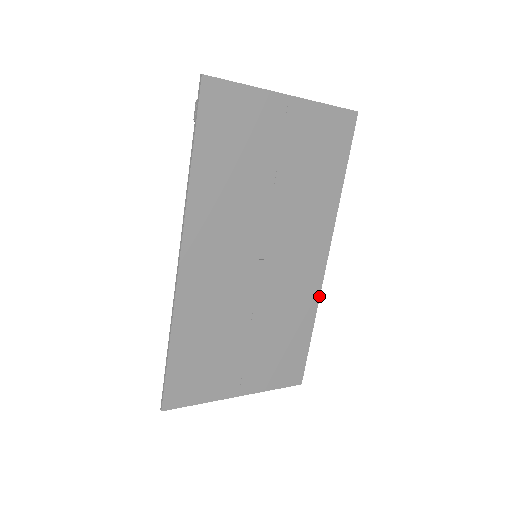
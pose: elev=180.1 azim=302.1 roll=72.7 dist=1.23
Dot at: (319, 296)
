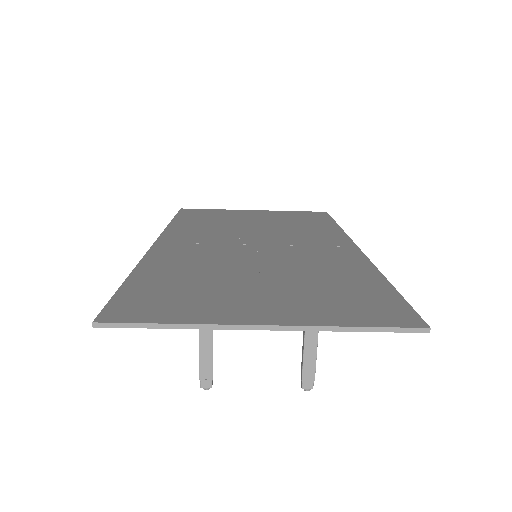
Dot at: (371, 263)
